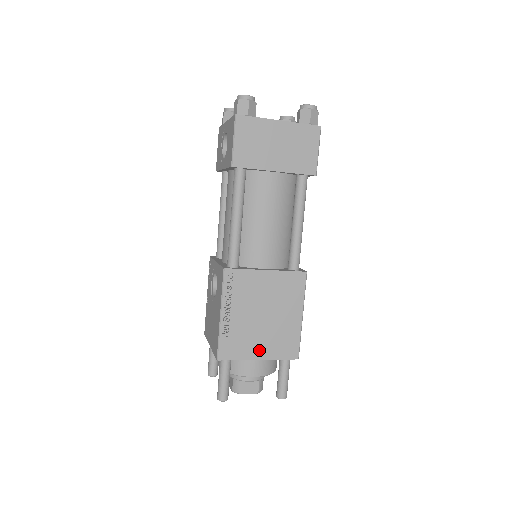
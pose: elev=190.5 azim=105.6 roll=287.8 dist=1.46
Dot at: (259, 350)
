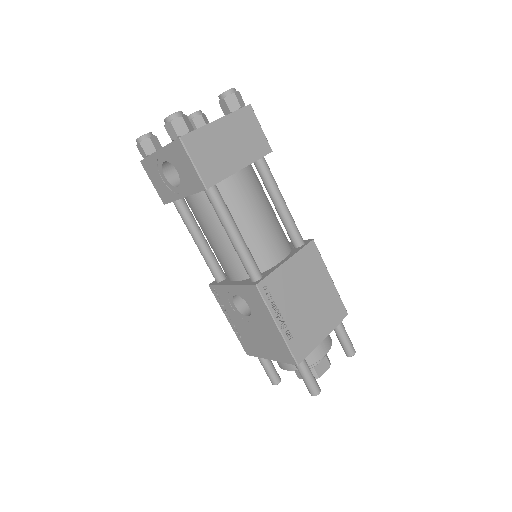
Dot at: (320, 331)
